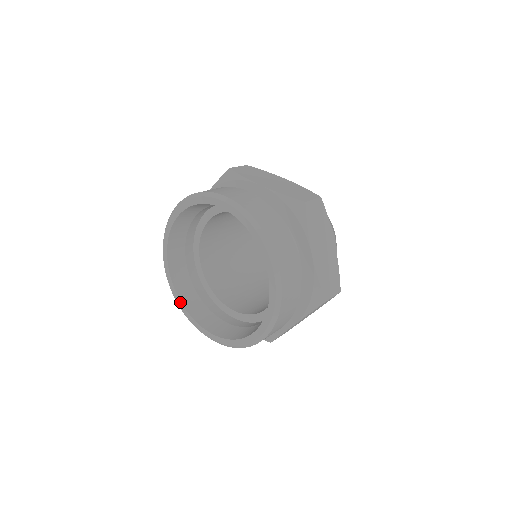
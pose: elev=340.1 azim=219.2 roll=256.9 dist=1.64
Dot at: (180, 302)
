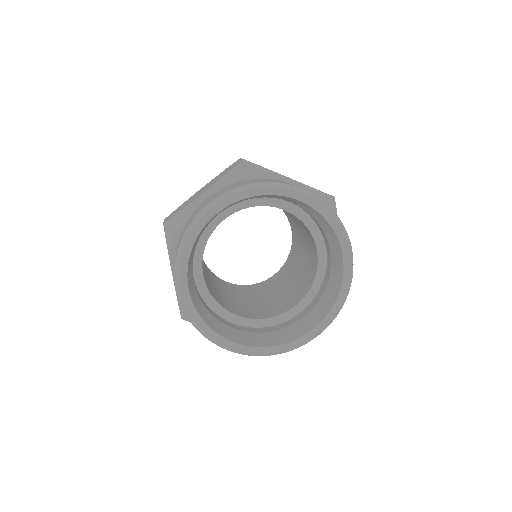
Dot at: (270, 348)
